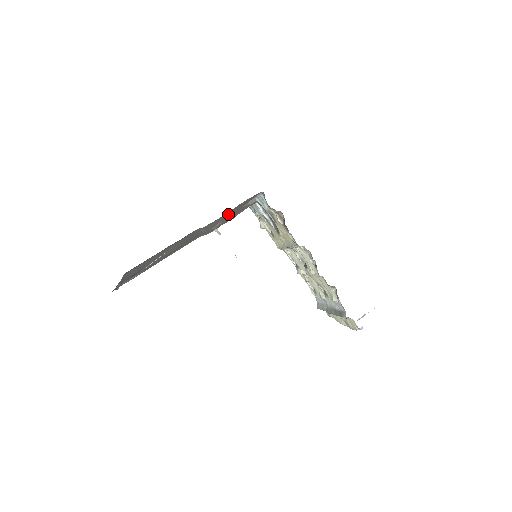
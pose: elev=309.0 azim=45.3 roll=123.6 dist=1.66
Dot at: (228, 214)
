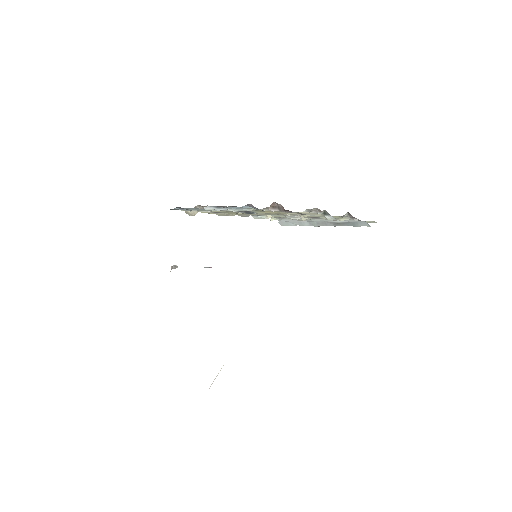
Dot at: occluded
